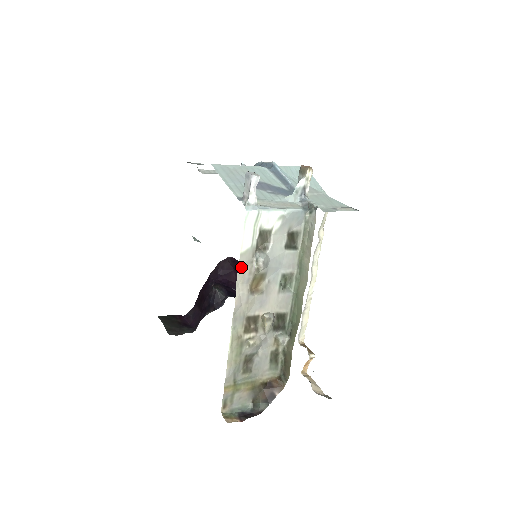
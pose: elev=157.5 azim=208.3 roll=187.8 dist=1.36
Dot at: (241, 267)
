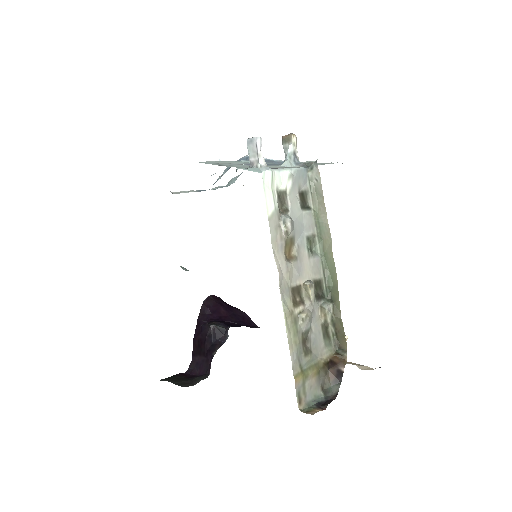
Dot at: (272, 233)
